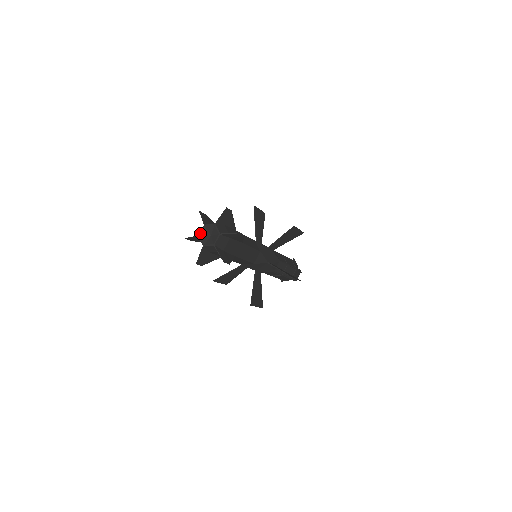
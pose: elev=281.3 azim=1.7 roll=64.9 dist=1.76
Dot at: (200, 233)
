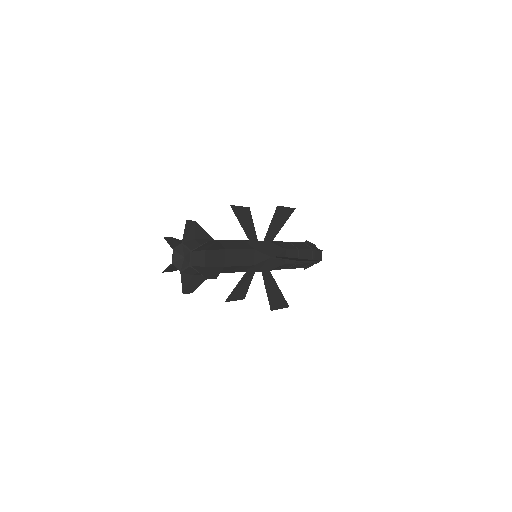
Dot at: (175, 248)
